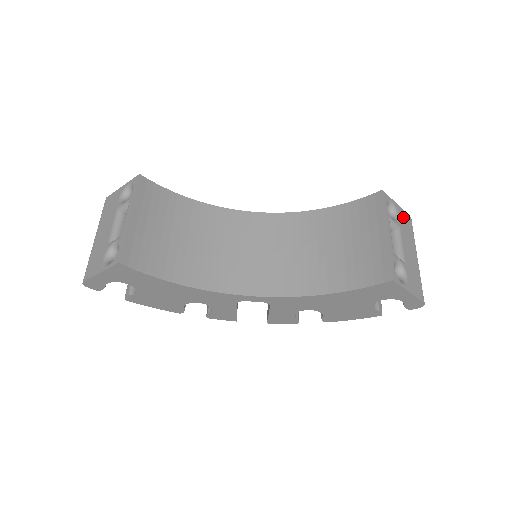
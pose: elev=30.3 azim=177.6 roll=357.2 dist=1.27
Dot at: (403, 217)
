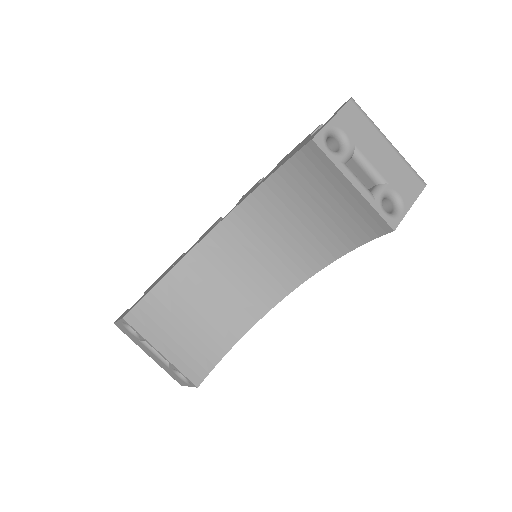
Dot at: (347, 121)
